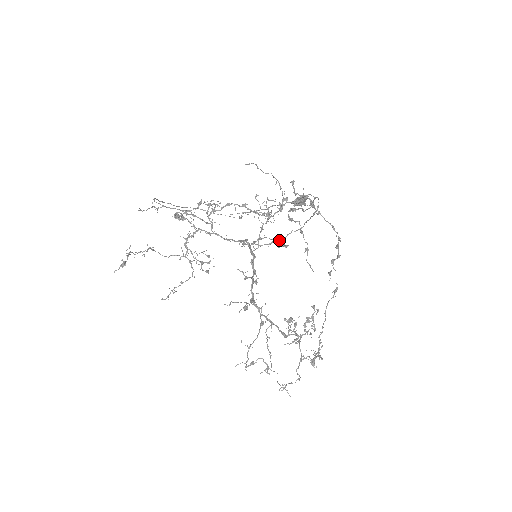
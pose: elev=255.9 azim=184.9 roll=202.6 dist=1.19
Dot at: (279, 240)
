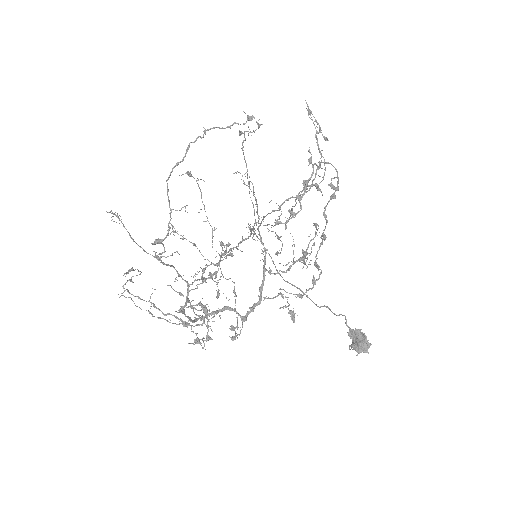
Dot at: (279, 209)
